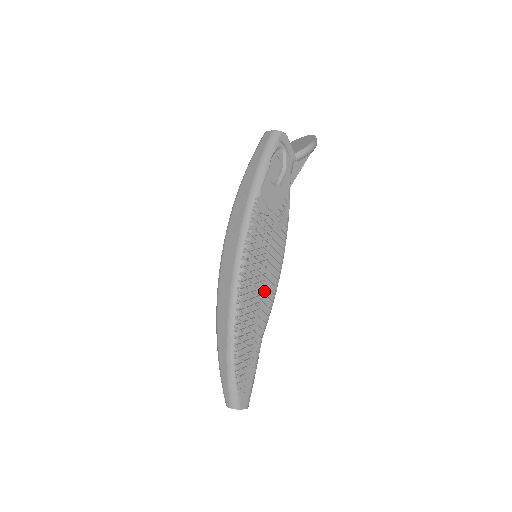
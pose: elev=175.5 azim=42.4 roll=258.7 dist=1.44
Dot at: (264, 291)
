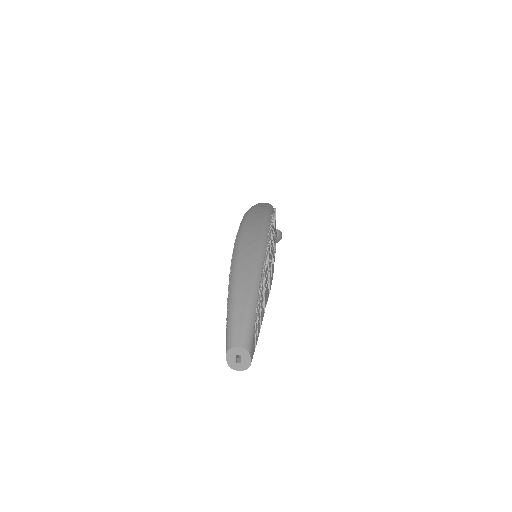
Dot at: (270, 274)
